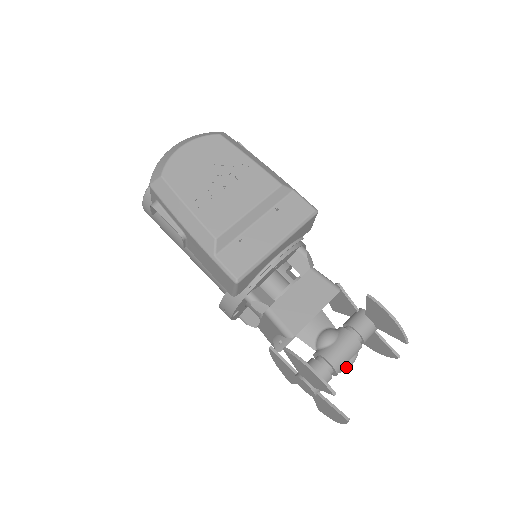
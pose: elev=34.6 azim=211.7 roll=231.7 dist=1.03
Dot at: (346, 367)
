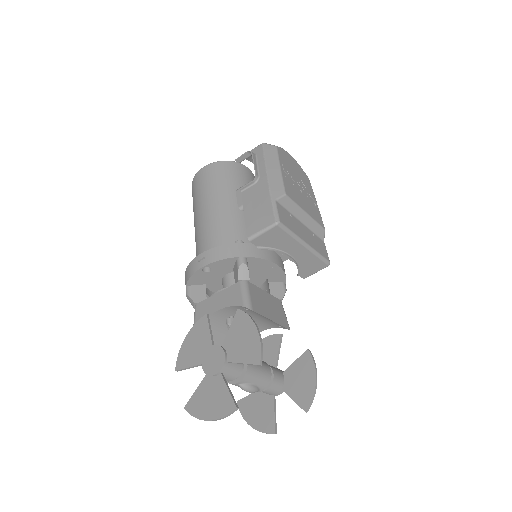
Dot at: (248, 386)
